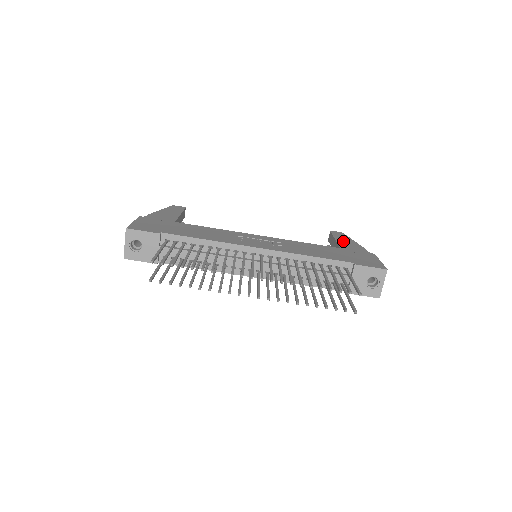
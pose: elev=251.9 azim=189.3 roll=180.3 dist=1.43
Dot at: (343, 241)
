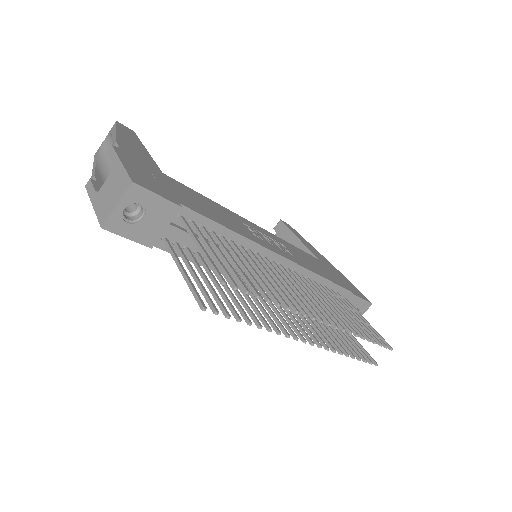
Dot at: (307, 244)
